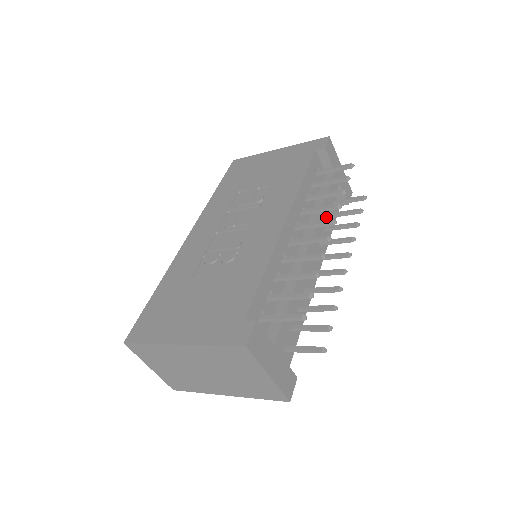
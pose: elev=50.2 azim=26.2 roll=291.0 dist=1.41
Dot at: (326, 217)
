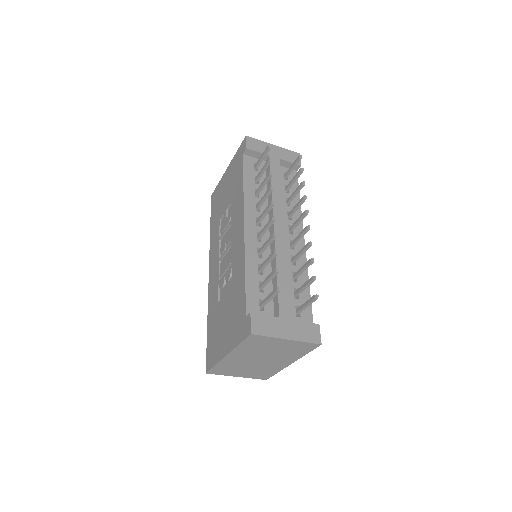
Dot at: (280, 195)
